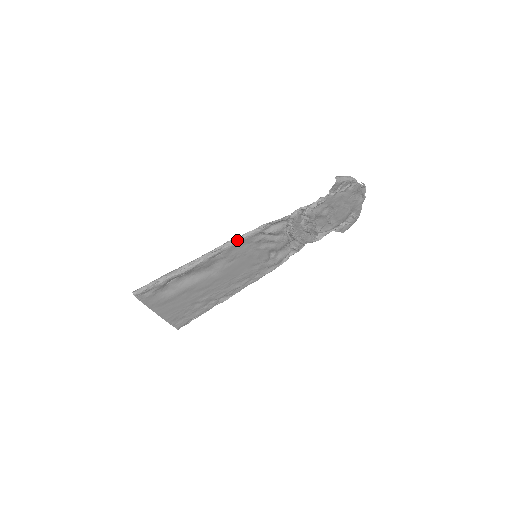
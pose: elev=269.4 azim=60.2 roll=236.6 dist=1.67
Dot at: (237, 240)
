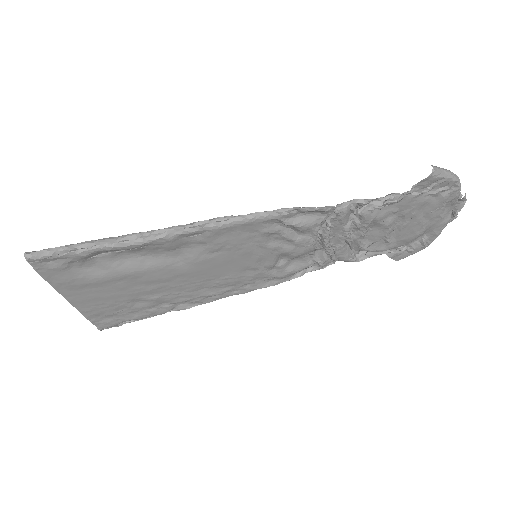
Dot at: (234, 220)
